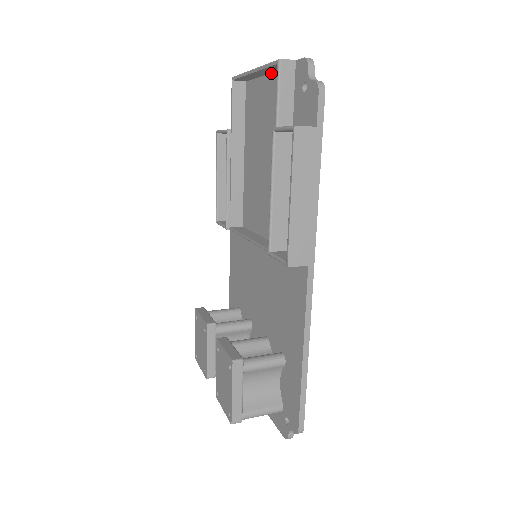
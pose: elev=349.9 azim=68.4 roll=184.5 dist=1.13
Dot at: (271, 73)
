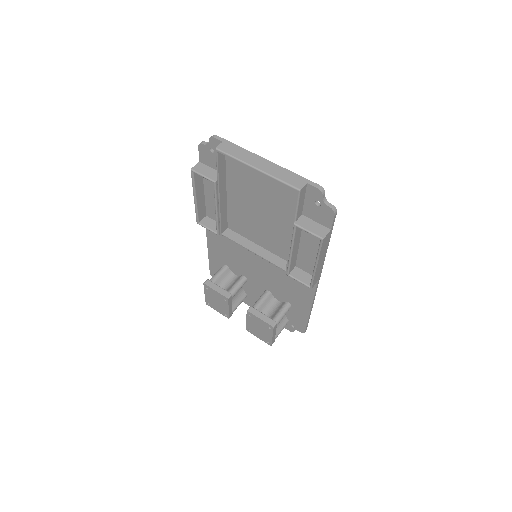
Dot at: (270, 168)
